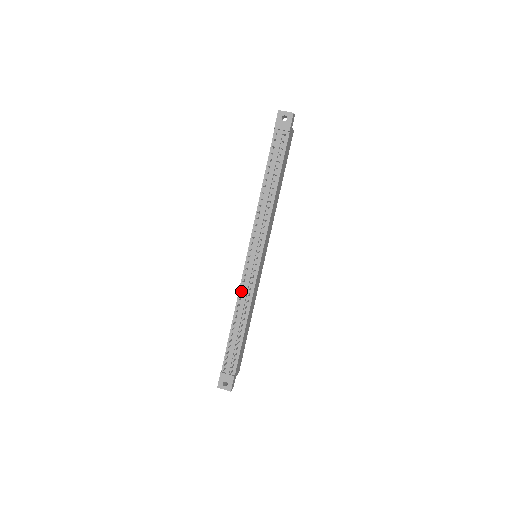
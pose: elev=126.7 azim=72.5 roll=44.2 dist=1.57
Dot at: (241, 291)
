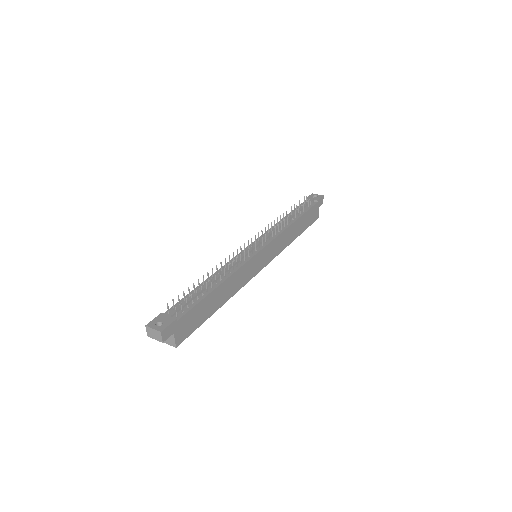
Dot at: (229, 263)
